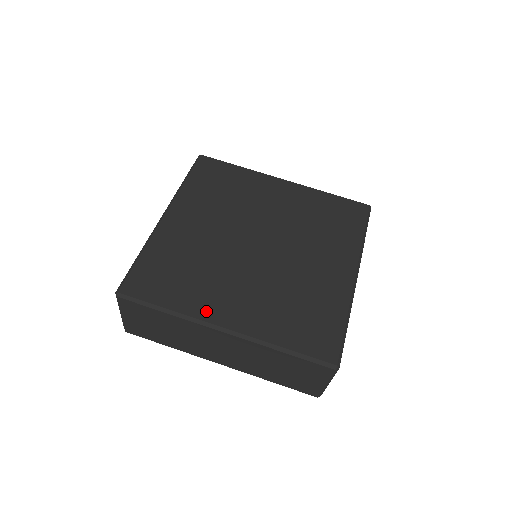
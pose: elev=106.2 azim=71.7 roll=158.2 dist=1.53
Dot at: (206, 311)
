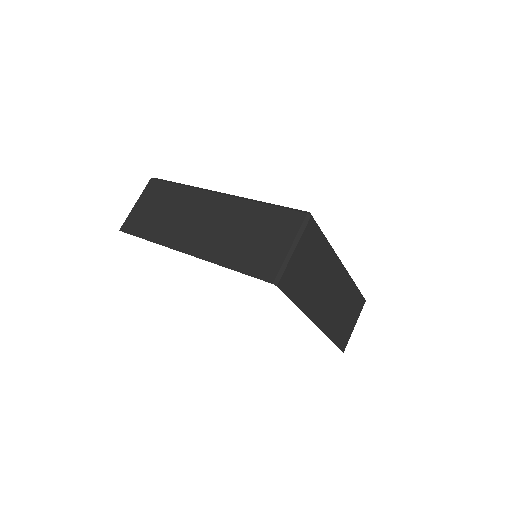
Dot at: occluded
